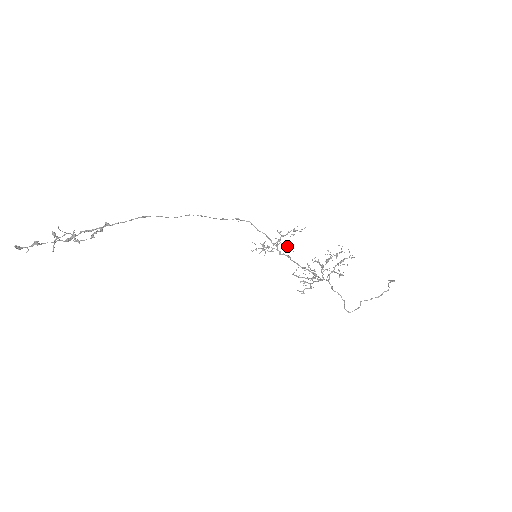
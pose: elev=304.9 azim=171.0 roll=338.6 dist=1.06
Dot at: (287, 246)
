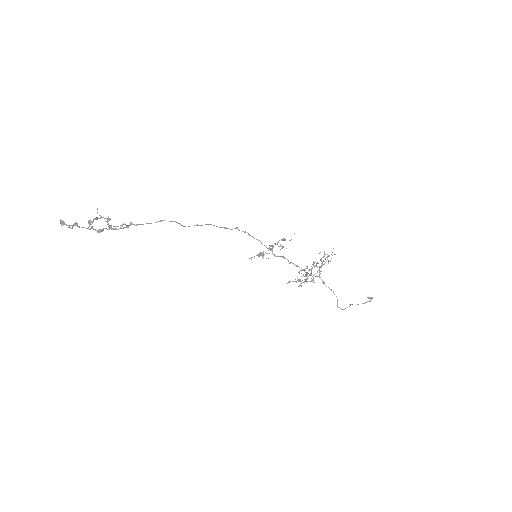
Dot at: (280, 249)
